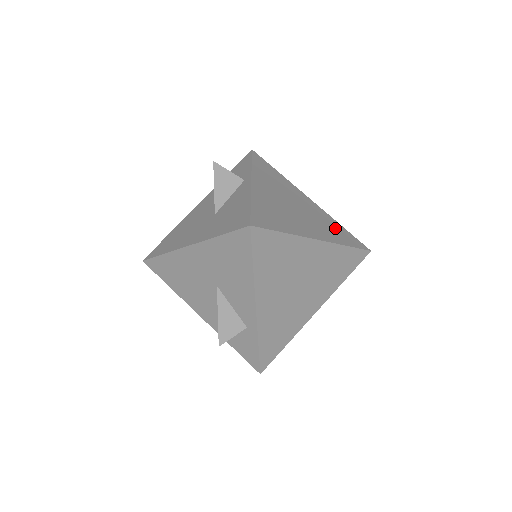
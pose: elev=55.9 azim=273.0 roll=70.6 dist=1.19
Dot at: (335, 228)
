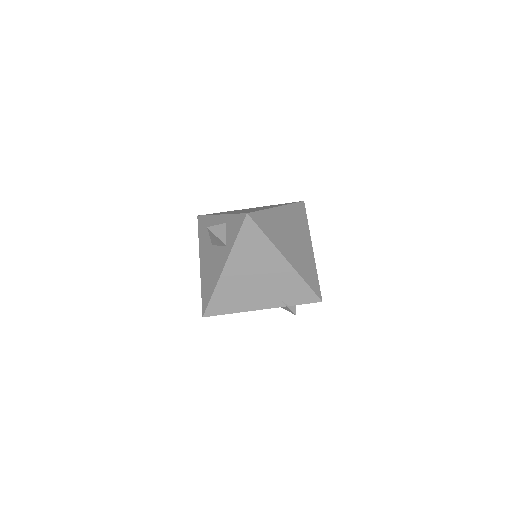
Dot at: occluded
